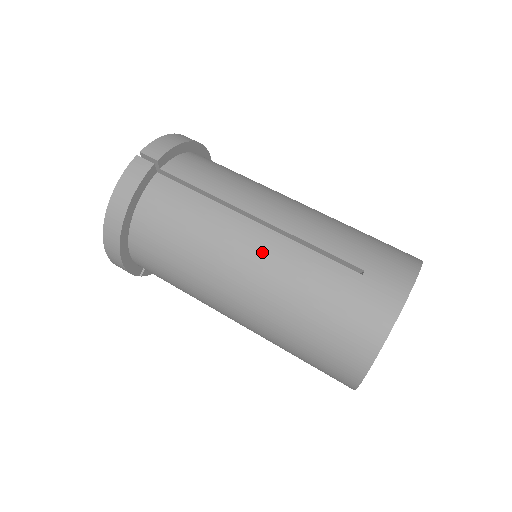
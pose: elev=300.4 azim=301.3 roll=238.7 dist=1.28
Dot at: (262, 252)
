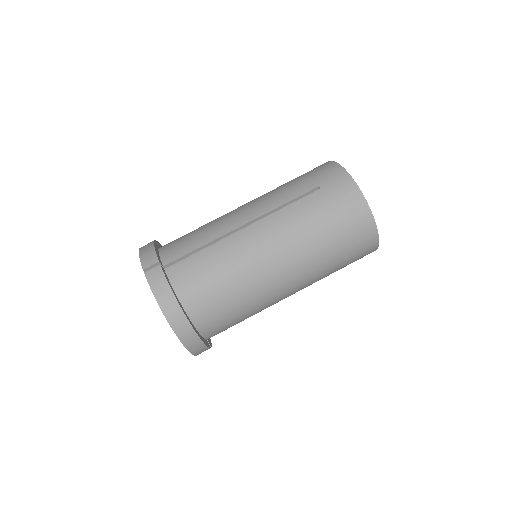
Dot at: (268, 234)
